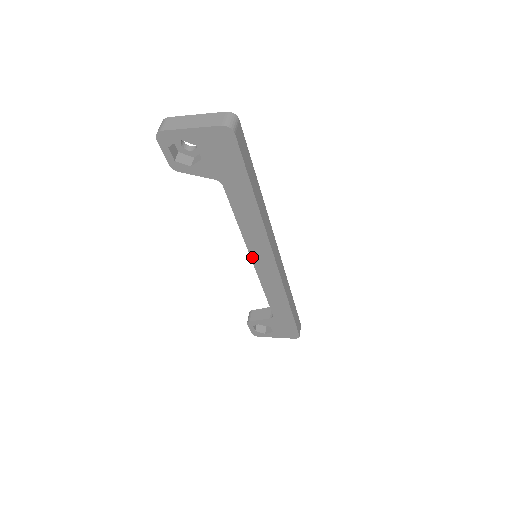
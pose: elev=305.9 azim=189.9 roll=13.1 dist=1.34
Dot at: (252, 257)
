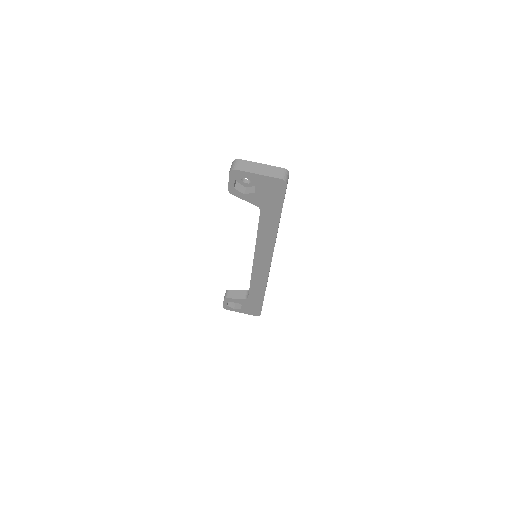
Dot at: (255, 257)
